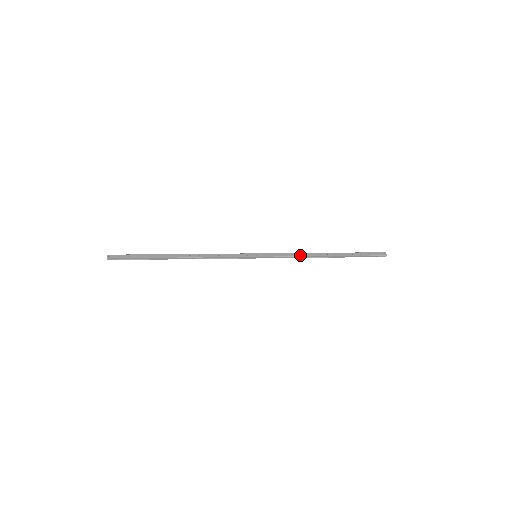
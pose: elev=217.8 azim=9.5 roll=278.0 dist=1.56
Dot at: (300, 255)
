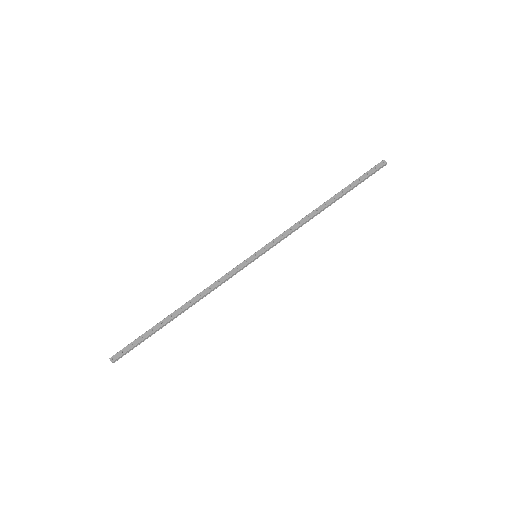
Dot at: (299, 224)
